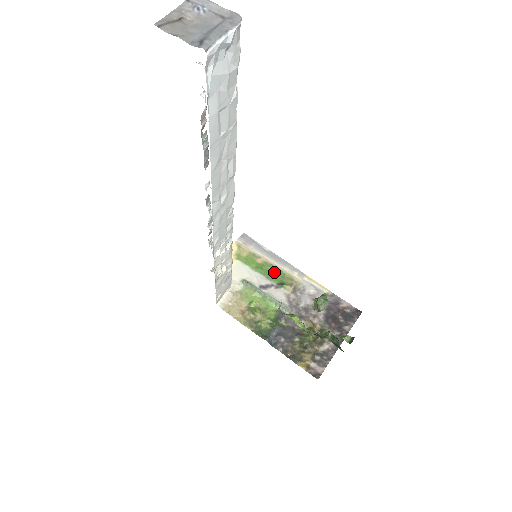
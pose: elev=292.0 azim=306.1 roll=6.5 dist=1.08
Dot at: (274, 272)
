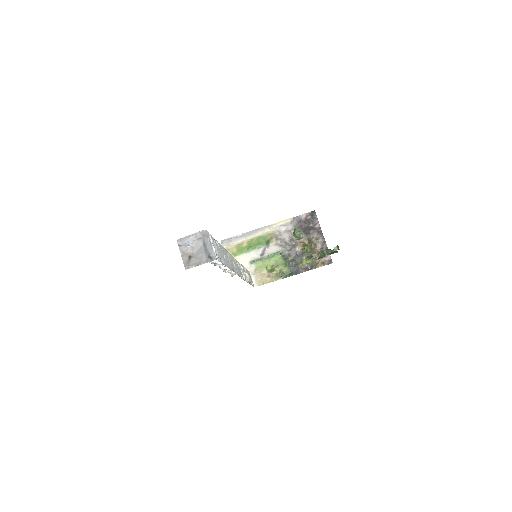
Dot at: (258, 241)
